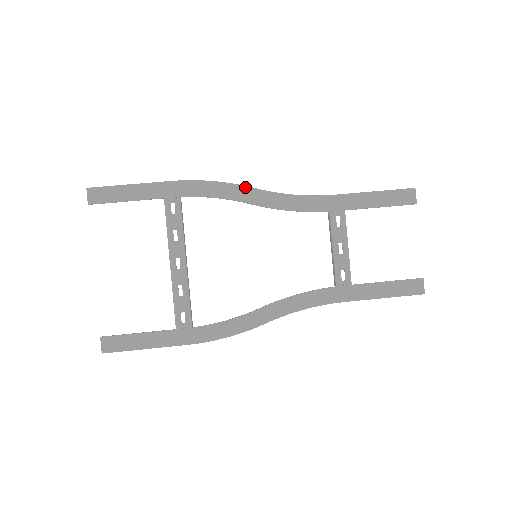
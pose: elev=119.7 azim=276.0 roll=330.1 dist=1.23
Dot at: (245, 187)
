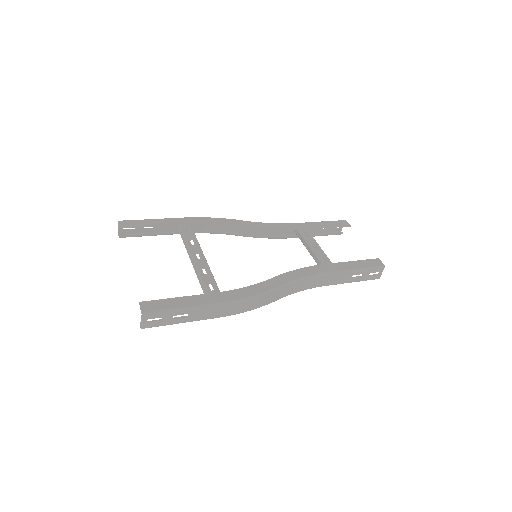
Dot at: (236, 220)
